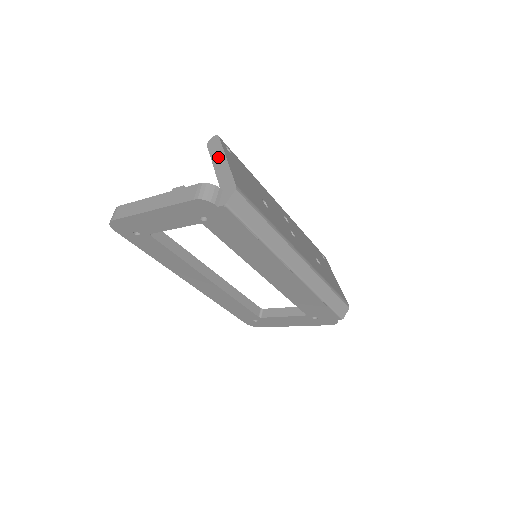
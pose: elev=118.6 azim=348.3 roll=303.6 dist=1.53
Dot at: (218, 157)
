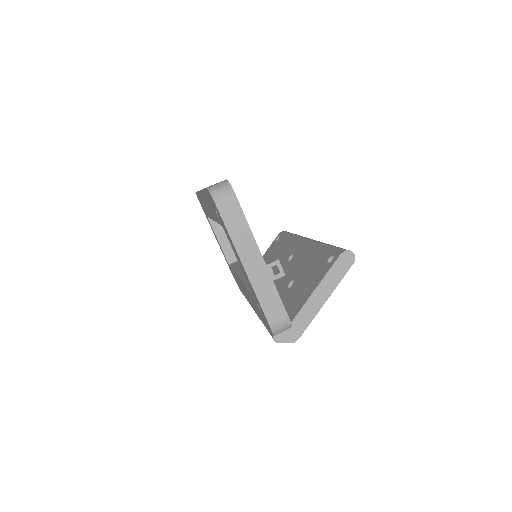
Dot at: (328, 286)
